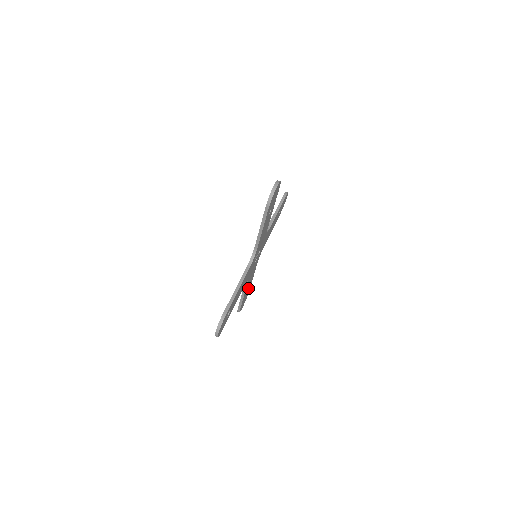
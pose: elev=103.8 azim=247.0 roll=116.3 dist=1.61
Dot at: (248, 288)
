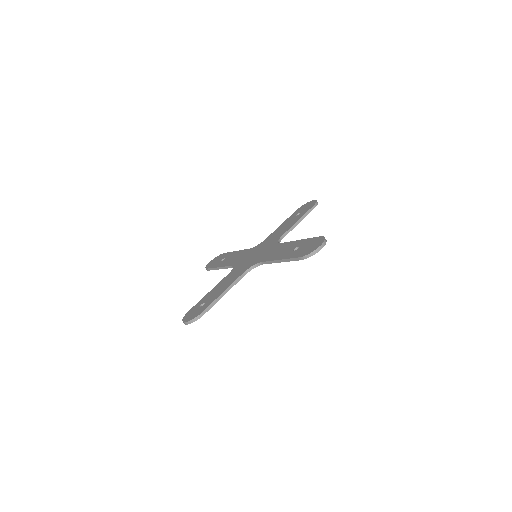
Dot at: occluded
